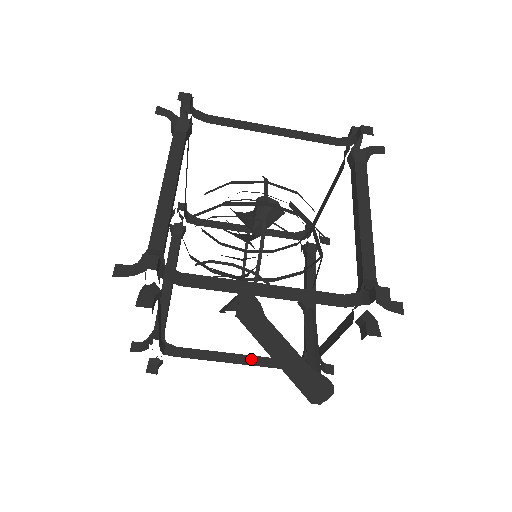
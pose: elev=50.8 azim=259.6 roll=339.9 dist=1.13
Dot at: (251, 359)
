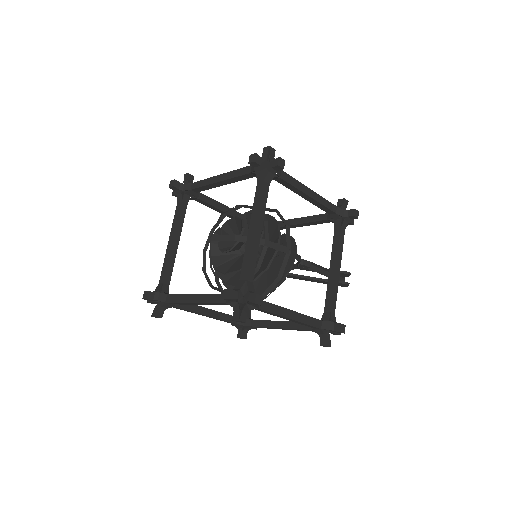
Dot at: (305, 224)
